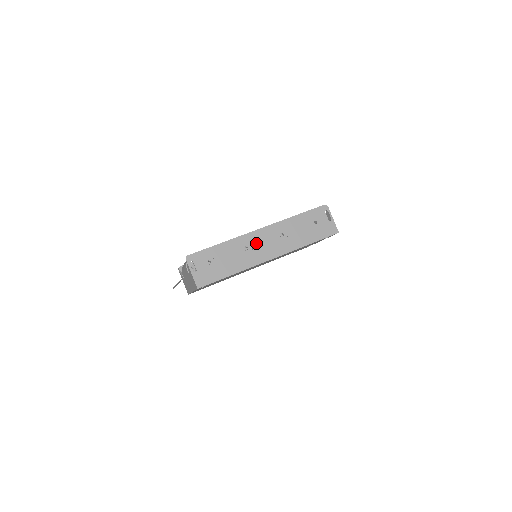
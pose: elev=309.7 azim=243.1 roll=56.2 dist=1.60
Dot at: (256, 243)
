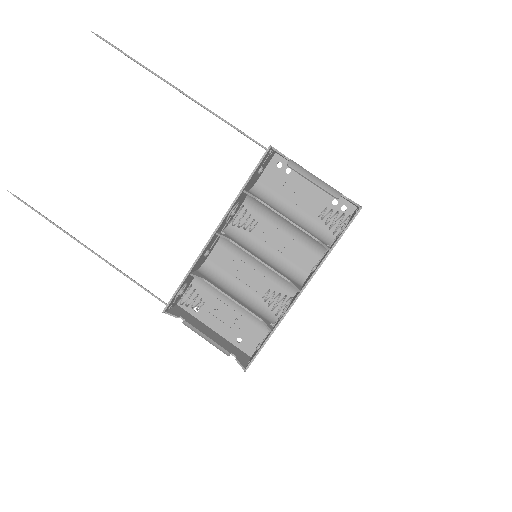
Dot at: occluded
